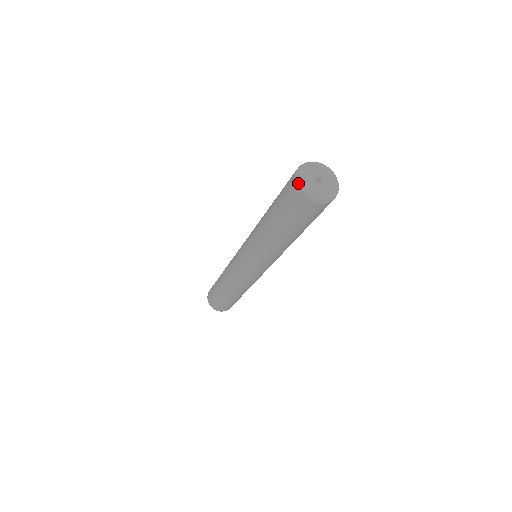
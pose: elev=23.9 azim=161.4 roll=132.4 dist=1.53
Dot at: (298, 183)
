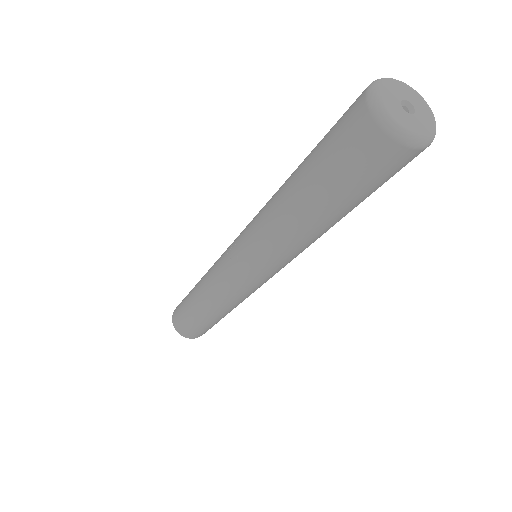
Dot at: (371, 87)
